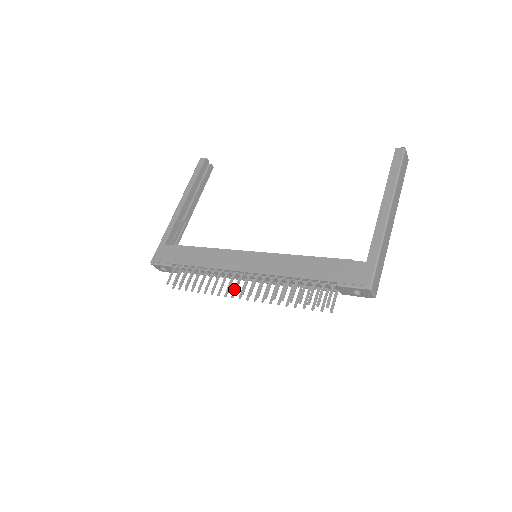
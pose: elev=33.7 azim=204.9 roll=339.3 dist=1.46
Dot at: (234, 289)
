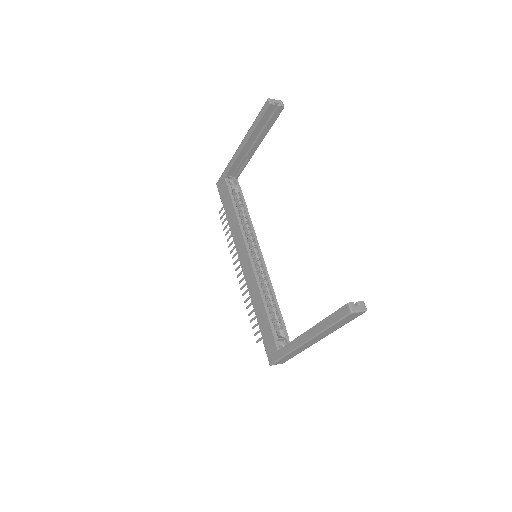
Dot at: occluded
